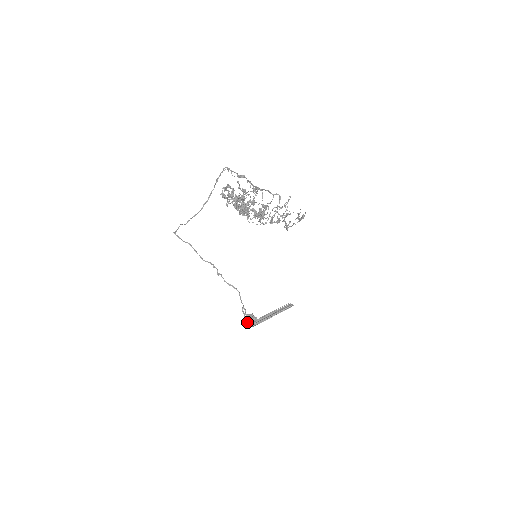
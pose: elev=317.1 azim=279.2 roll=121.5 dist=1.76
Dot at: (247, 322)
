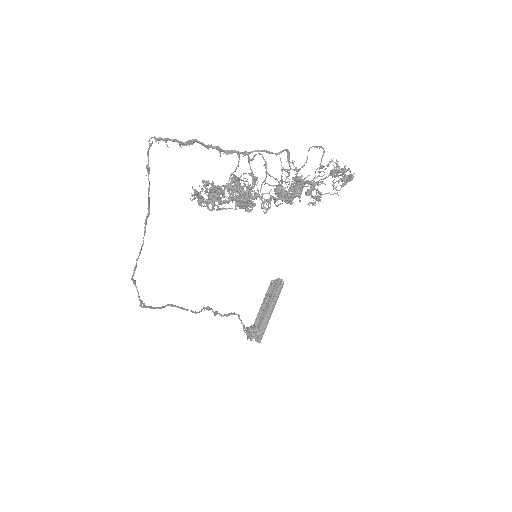
Dot at: (247, 339)
